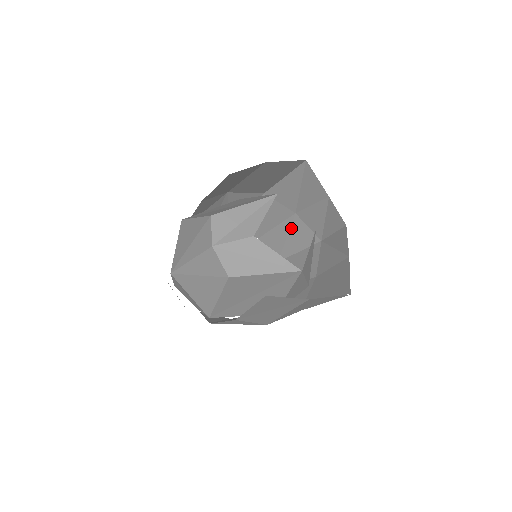
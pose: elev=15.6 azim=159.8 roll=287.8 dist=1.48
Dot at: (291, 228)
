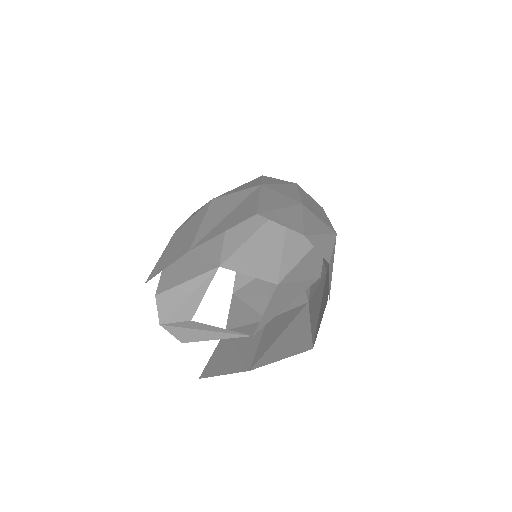
Dot at: occluded
